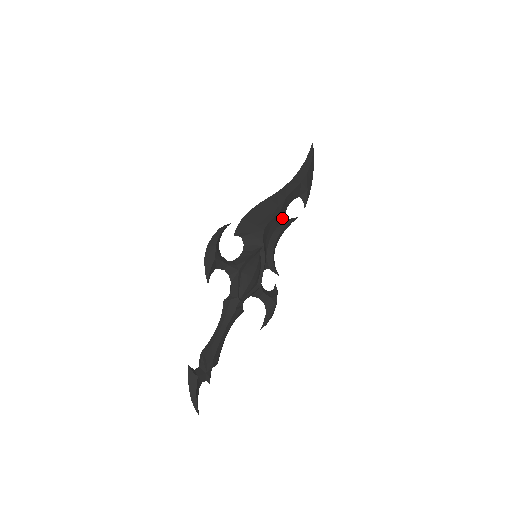
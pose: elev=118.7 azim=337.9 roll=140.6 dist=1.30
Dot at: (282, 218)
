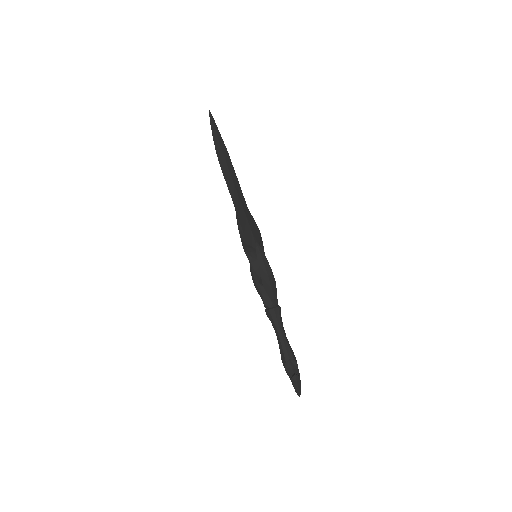
Dot at: occluded
